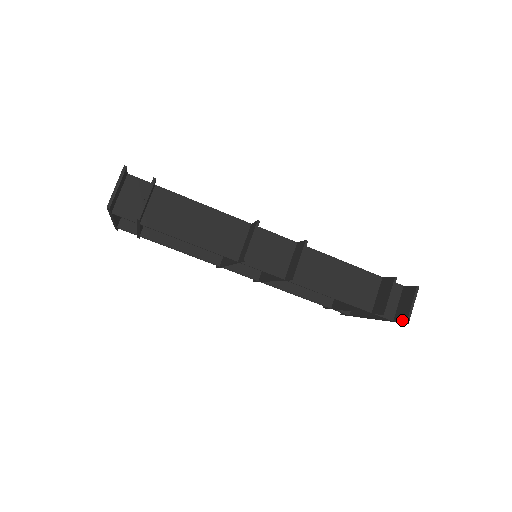
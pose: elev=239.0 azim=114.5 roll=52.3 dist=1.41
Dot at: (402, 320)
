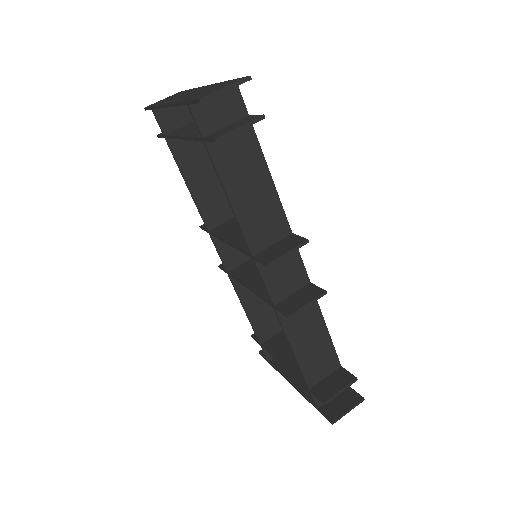
Dot at: (329, 416)
